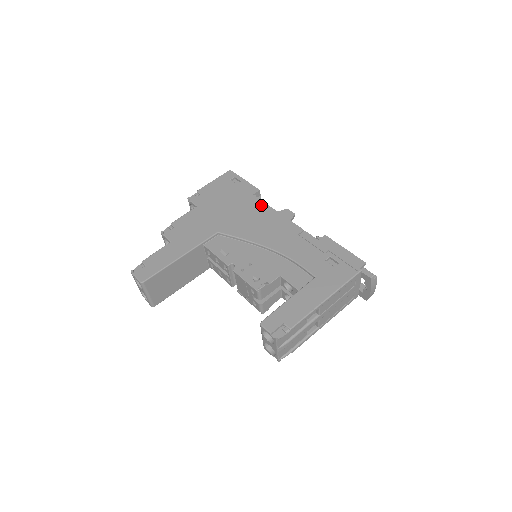
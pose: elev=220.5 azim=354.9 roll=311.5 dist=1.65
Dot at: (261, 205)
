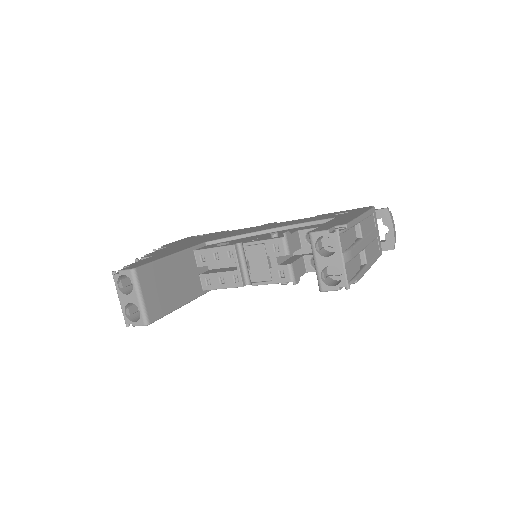
Dot at: occluded
